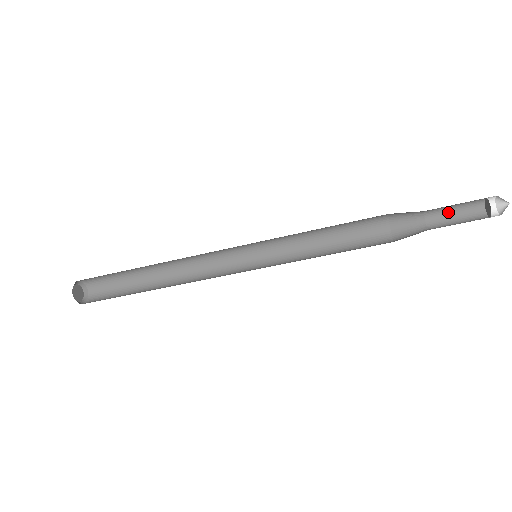
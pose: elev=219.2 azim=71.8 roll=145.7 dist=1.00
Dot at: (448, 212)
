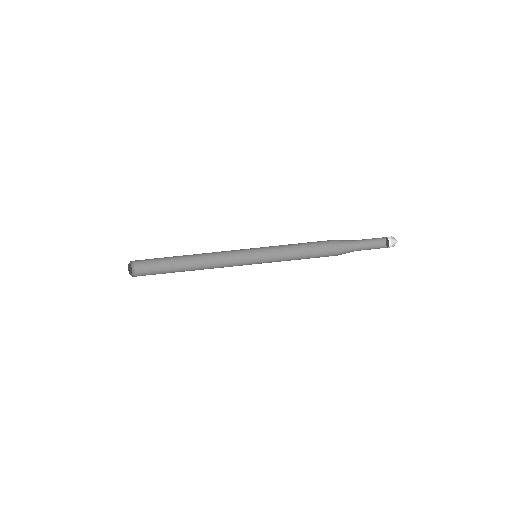
Dot at: occluded
